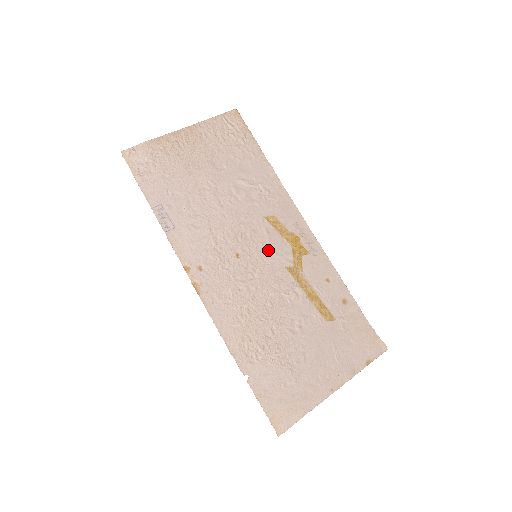
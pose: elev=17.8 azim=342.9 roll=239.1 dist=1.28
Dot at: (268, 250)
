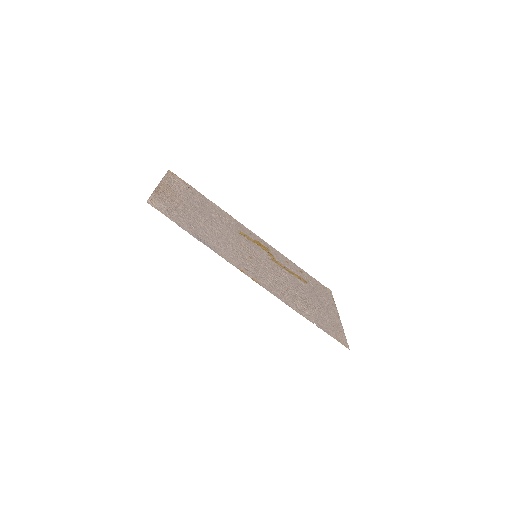
Dot at: (256, 252)
